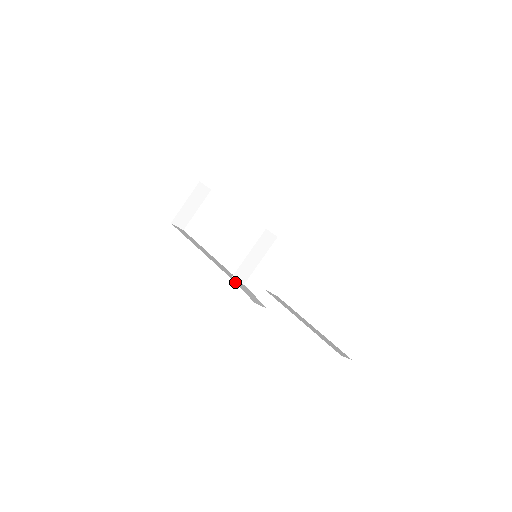
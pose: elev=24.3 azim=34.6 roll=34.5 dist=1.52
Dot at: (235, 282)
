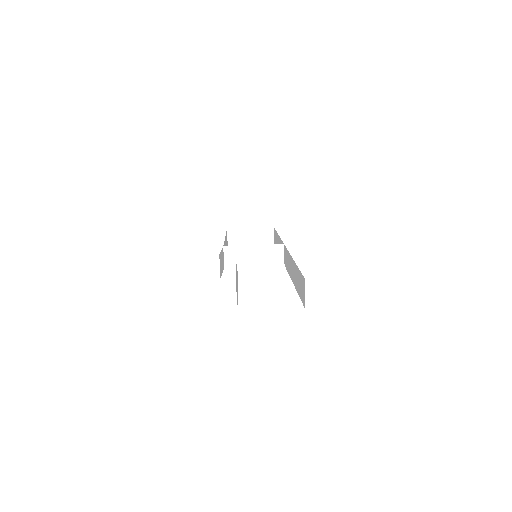
Dot at: occluded
